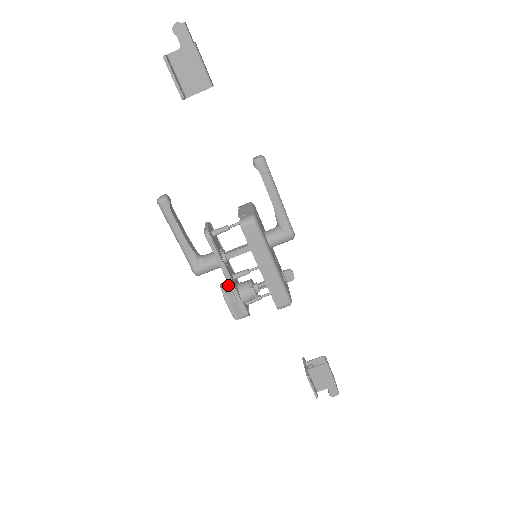
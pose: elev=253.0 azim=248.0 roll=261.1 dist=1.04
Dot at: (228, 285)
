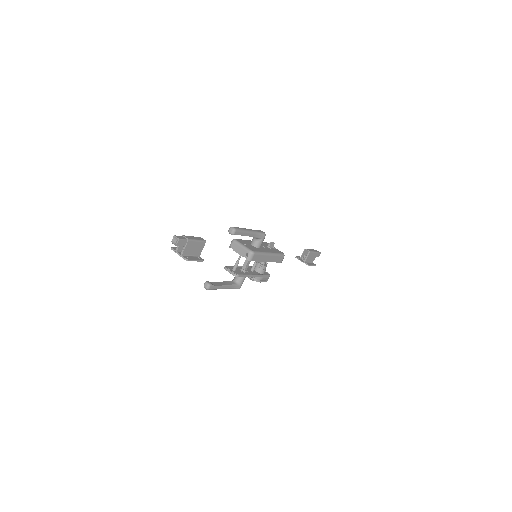
Dot at: occluded
